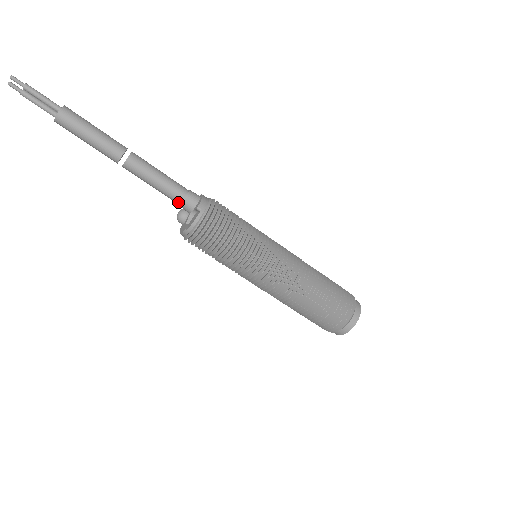
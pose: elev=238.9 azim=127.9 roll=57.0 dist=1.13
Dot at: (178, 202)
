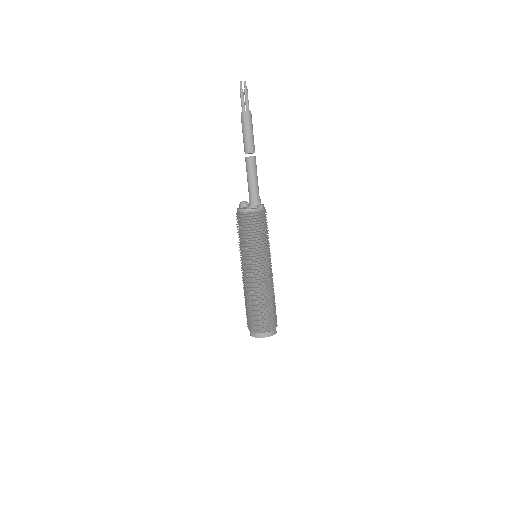
Dot at: (252, 195)
